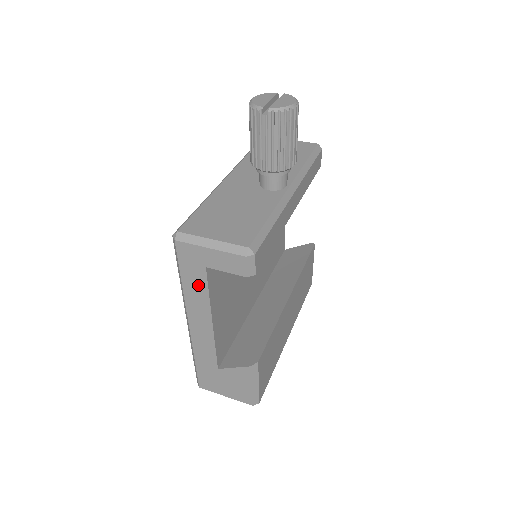
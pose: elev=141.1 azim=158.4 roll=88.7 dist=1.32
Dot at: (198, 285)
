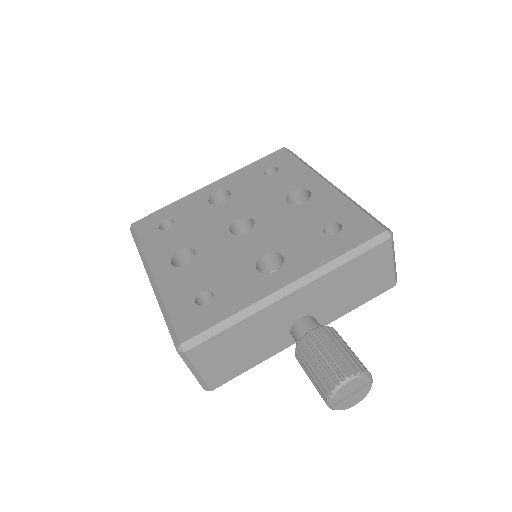
Dot at: occluded
